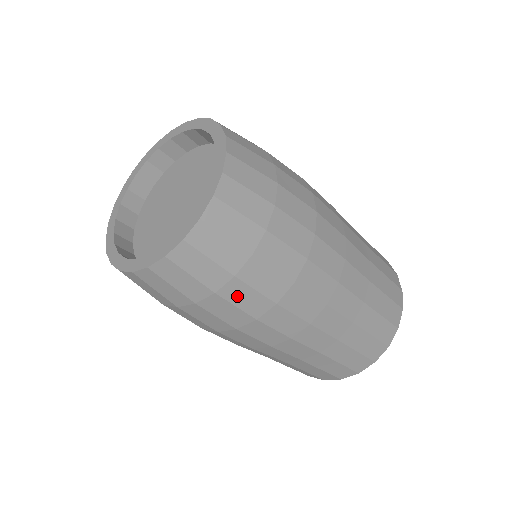
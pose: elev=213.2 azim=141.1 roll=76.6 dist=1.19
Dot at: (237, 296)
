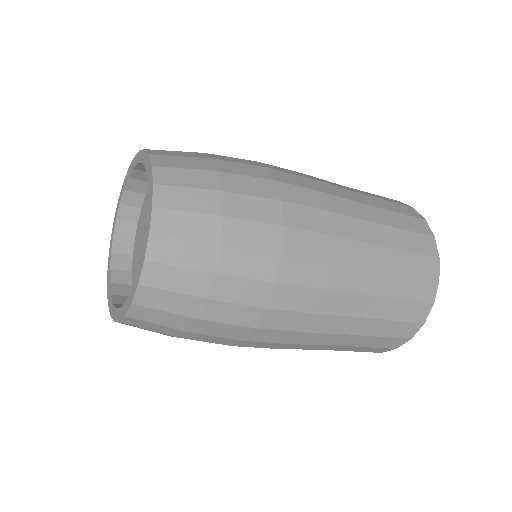
Dot at: (221, 314)
